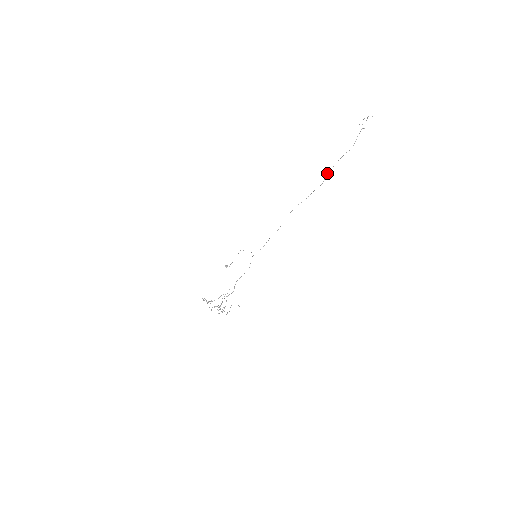
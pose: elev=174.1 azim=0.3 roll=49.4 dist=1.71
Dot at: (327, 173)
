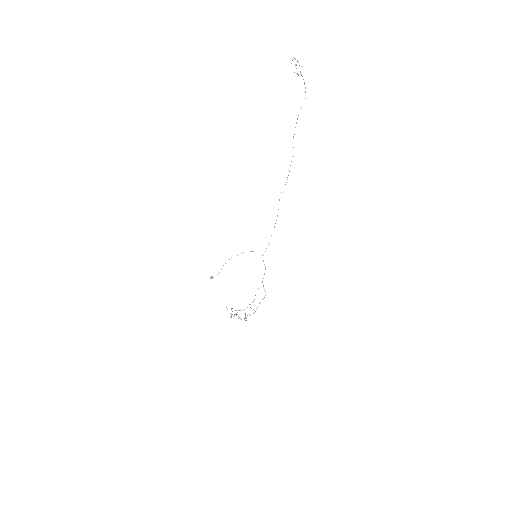
Dot at: occluded
